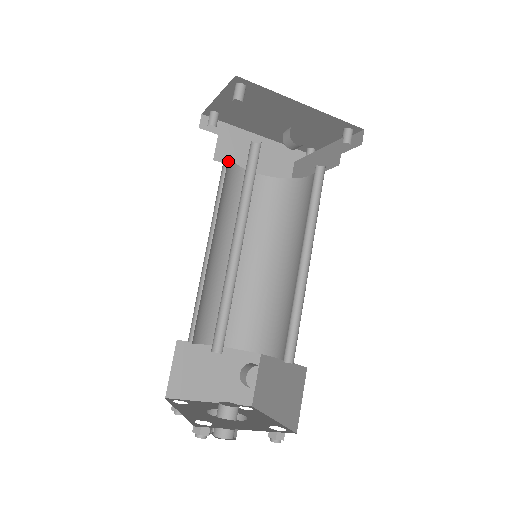
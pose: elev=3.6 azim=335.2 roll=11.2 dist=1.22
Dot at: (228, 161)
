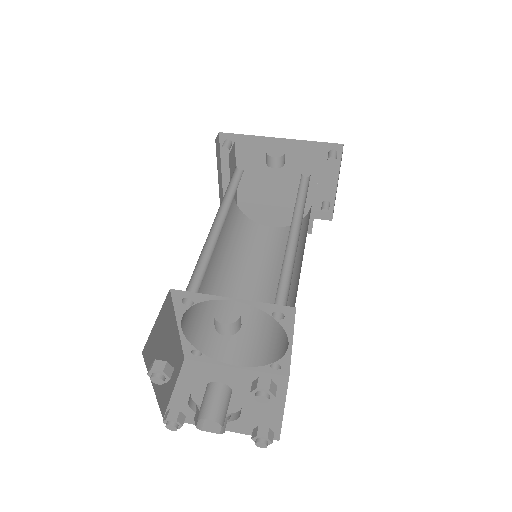
Dot at: (237, 211)
